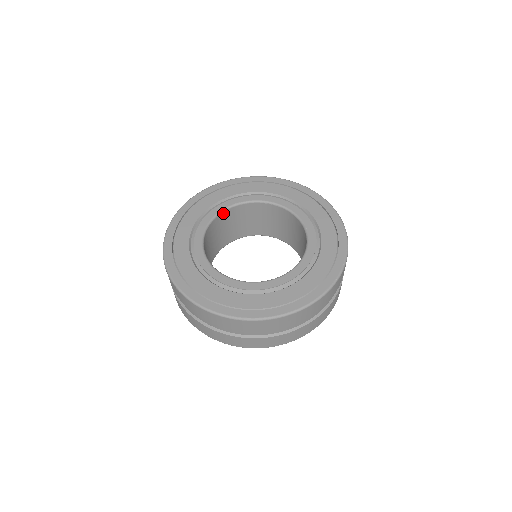
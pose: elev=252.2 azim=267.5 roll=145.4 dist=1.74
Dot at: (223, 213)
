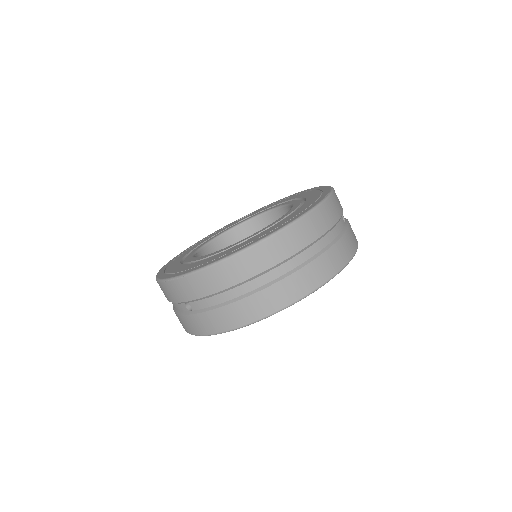
Dot at: (208, 246)
